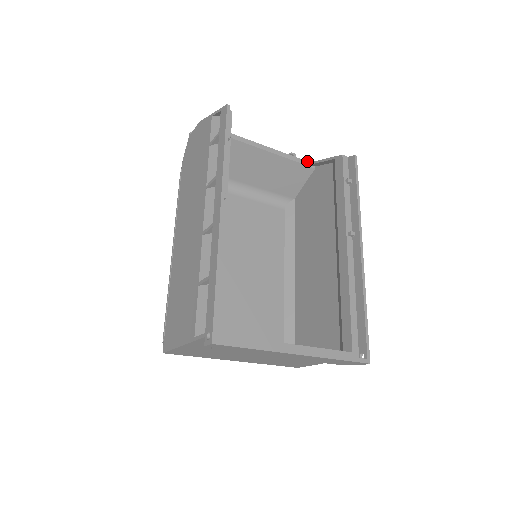
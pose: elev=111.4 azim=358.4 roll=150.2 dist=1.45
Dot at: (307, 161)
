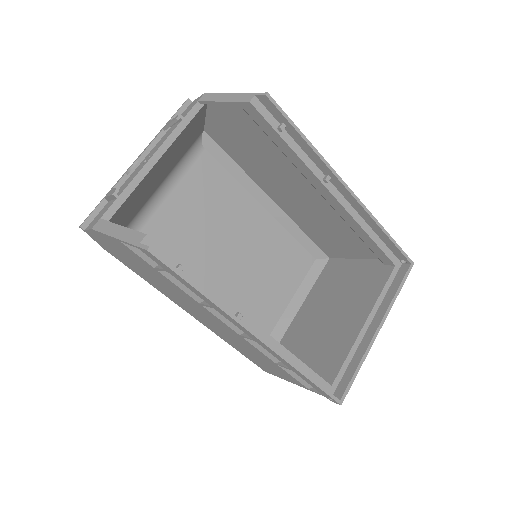
Dot at: (194, 104)
